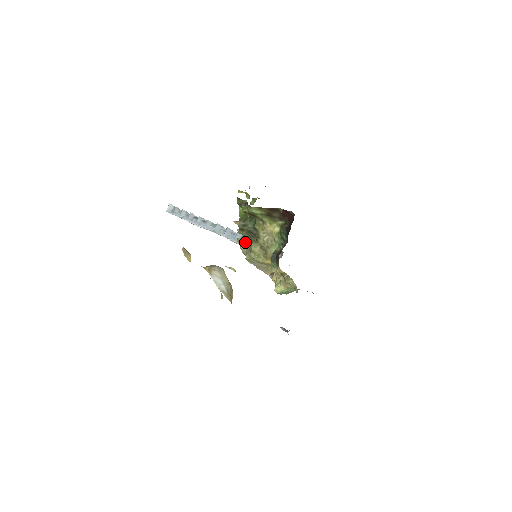
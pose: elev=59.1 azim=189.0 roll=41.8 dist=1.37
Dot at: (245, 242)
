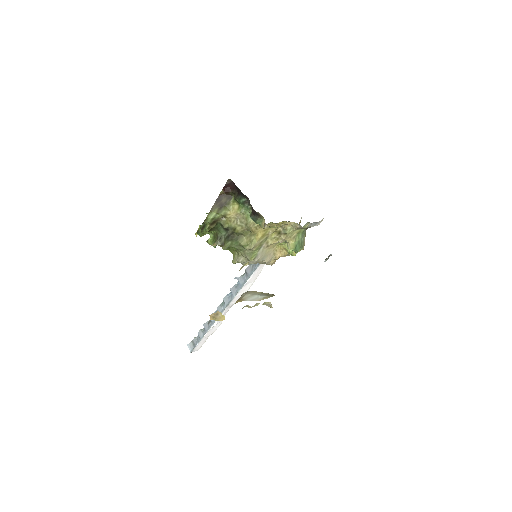
Dot at: (237, 255)
